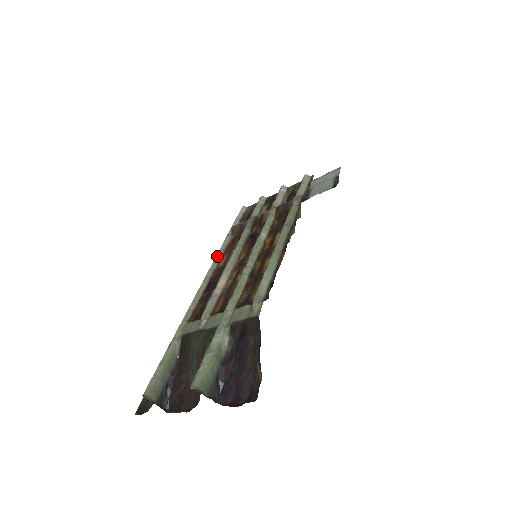
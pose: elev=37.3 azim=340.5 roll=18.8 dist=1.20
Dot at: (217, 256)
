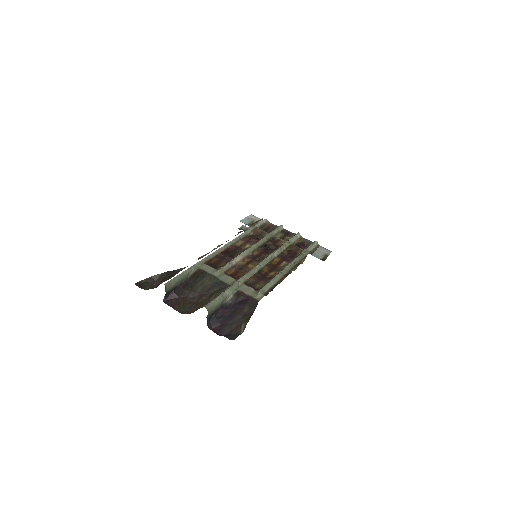
Dot at: (238, 237)
